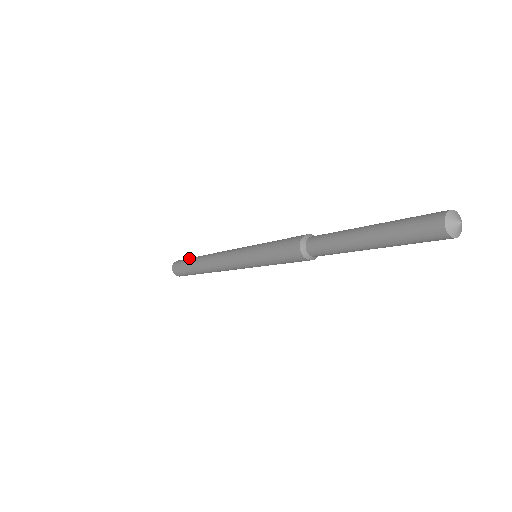
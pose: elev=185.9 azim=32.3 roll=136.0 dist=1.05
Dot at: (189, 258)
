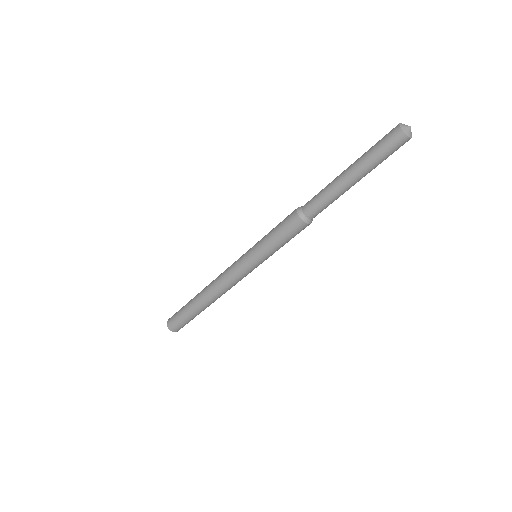
Dot at: occluded
